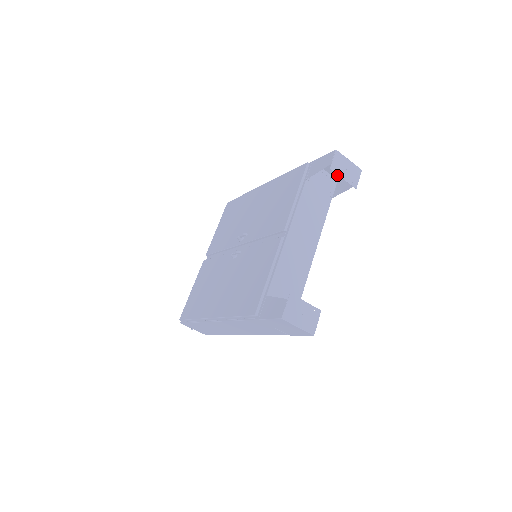
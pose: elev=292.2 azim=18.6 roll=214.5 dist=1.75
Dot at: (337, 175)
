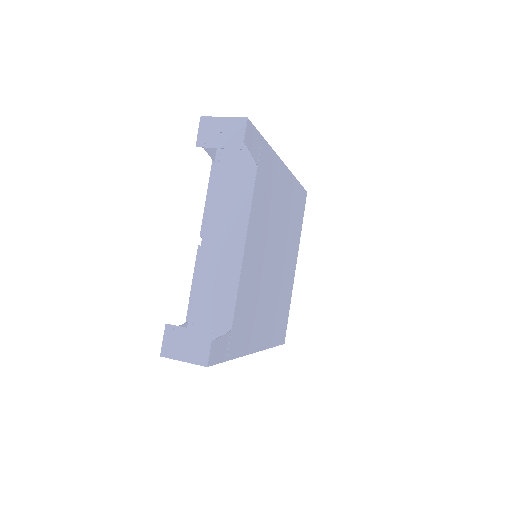
Dot at: occluded
